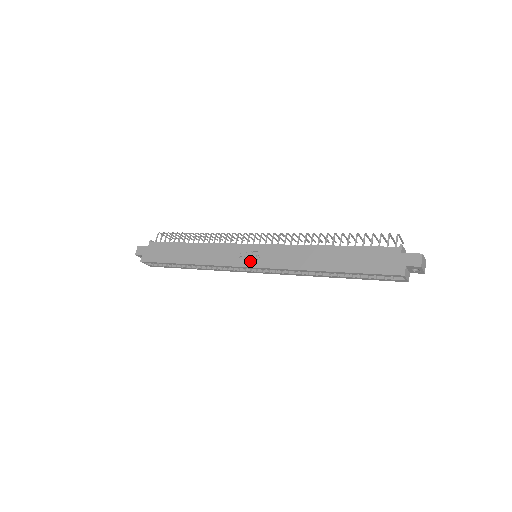
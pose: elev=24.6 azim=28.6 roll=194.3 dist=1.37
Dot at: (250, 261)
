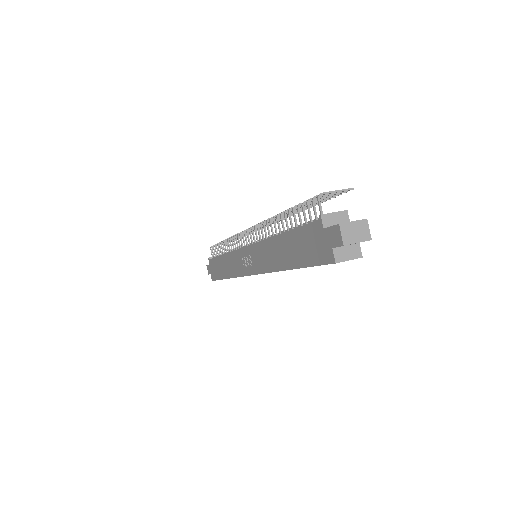
Dot at: (249, 268)
